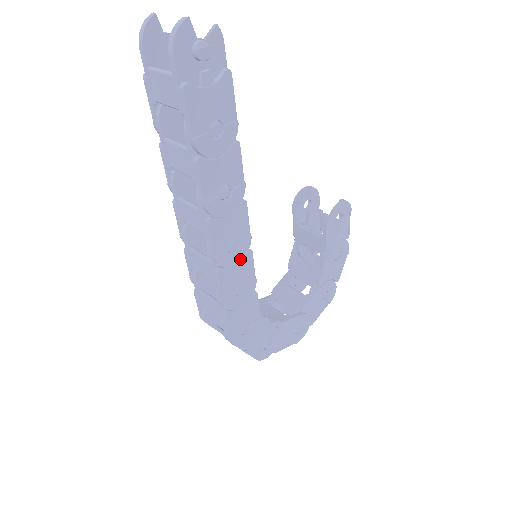
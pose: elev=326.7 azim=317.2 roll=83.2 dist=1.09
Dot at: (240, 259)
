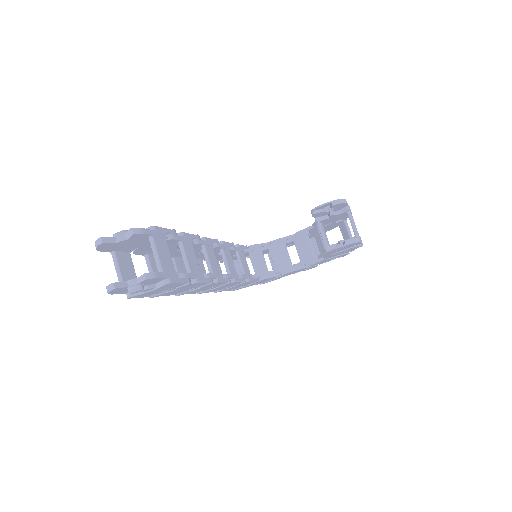
Dot at: occluded
